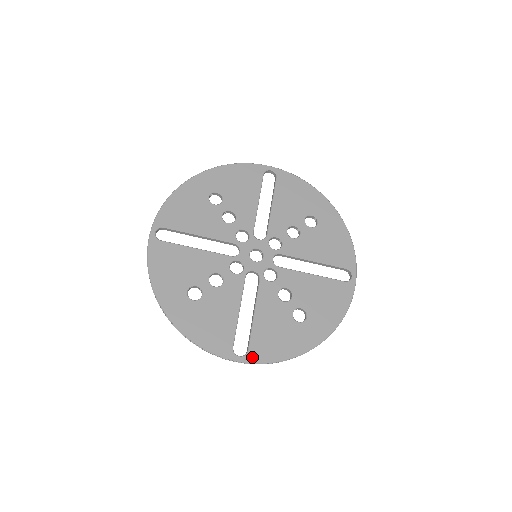
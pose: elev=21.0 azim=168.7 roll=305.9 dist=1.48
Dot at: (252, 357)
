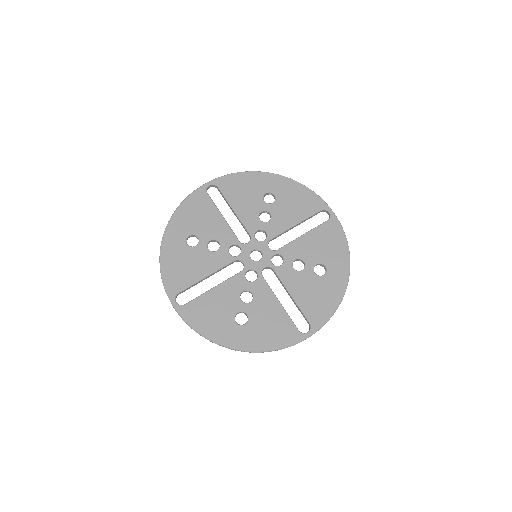
Dot at: (183, 310)
